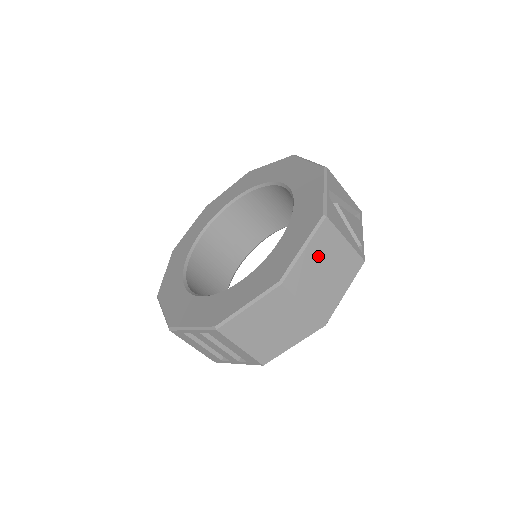
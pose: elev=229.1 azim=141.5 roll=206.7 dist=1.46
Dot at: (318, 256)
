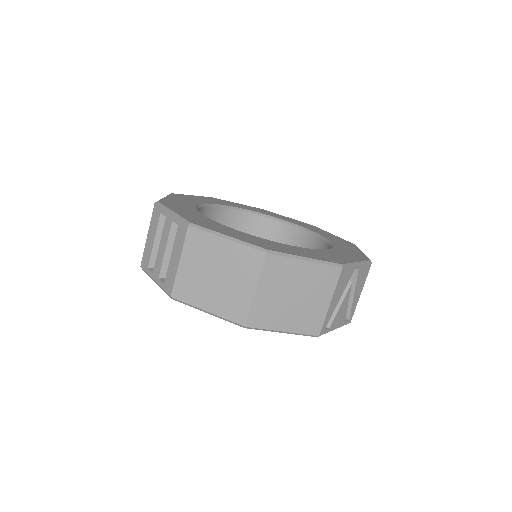
Dot at: (305, 279)
